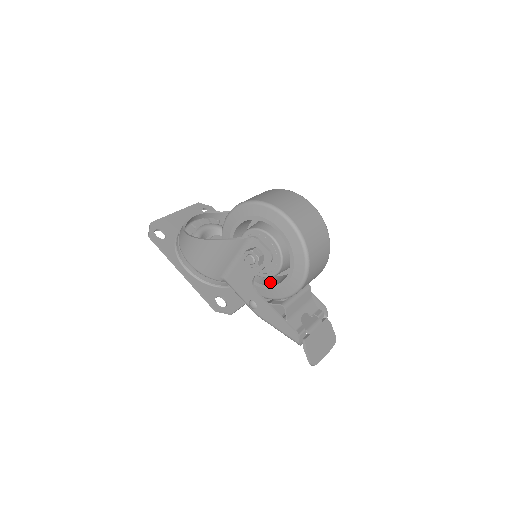
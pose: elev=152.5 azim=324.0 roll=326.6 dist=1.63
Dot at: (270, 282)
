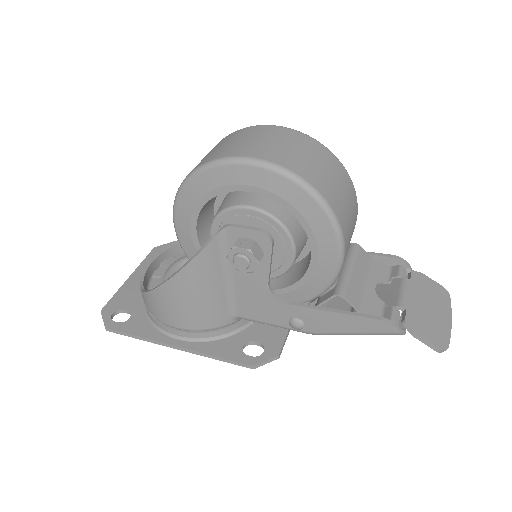
Dot at: (296, 275)
